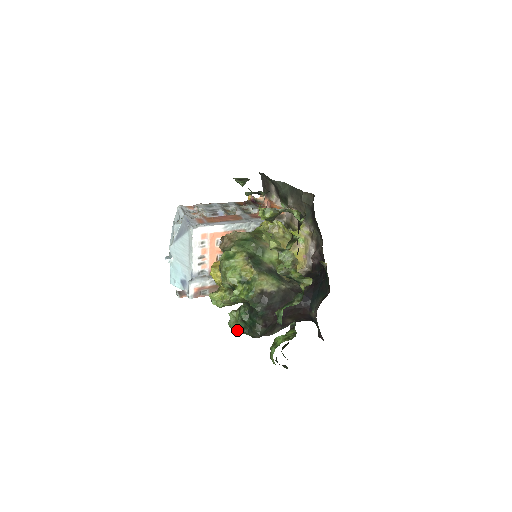
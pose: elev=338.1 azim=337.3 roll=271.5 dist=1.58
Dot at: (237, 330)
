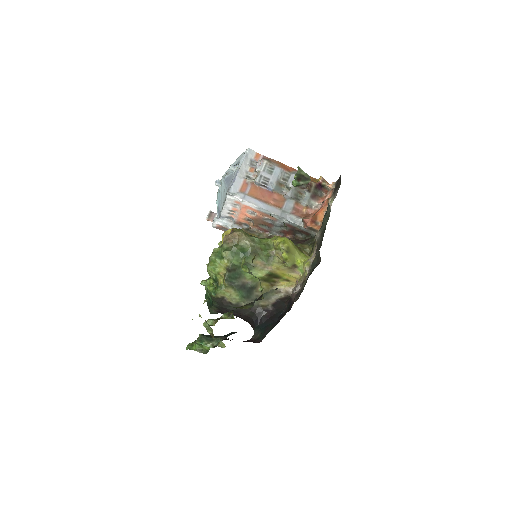
Dot at: (206, 293)
